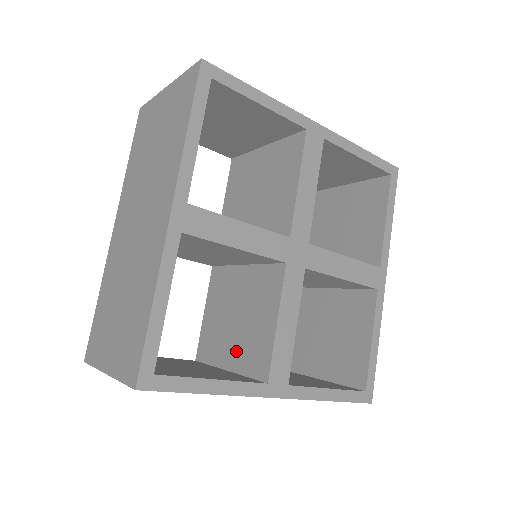
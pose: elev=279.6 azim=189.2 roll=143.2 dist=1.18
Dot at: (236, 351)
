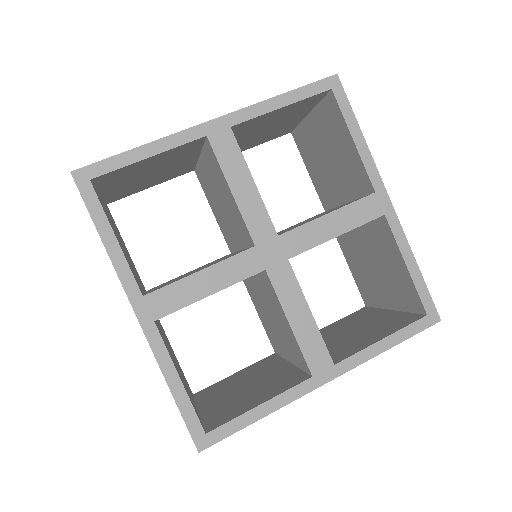
Dot at: (286, 347)
